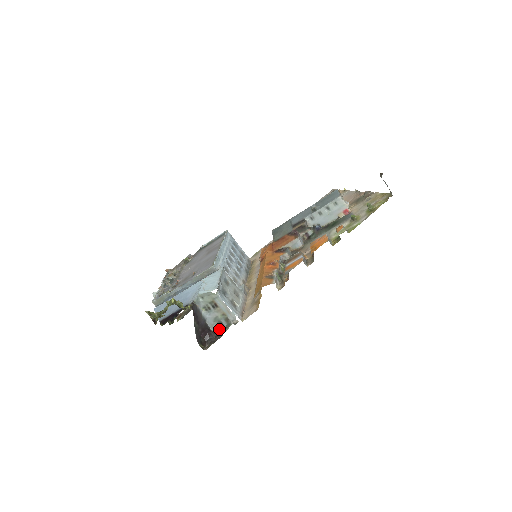
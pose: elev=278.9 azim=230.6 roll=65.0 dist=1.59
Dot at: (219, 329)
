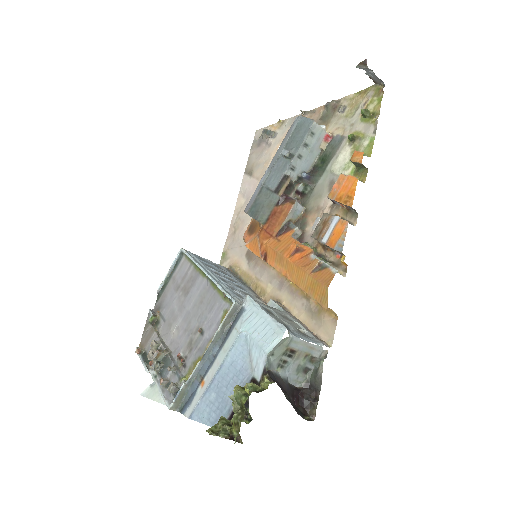
Dot at: (307, 379)
